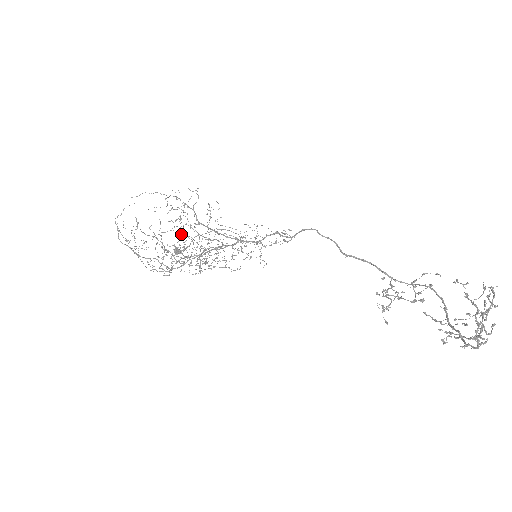
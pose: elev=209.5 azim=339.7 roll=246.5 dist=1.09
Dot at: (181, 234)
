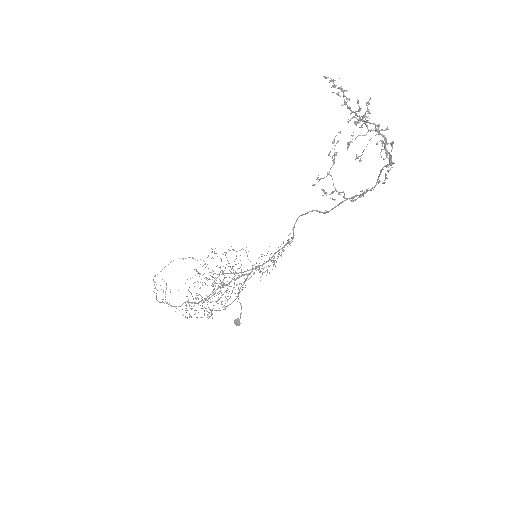
Dot at: occluded
